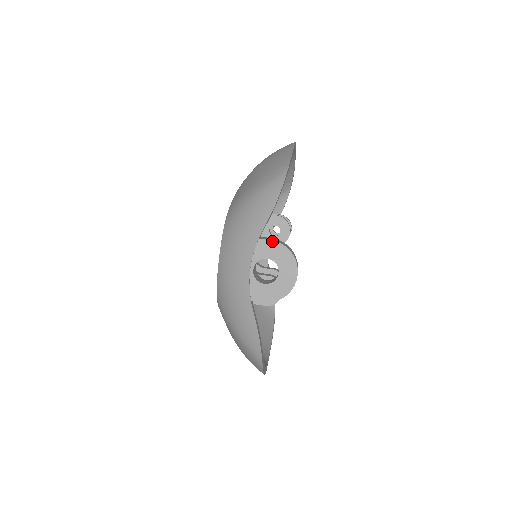
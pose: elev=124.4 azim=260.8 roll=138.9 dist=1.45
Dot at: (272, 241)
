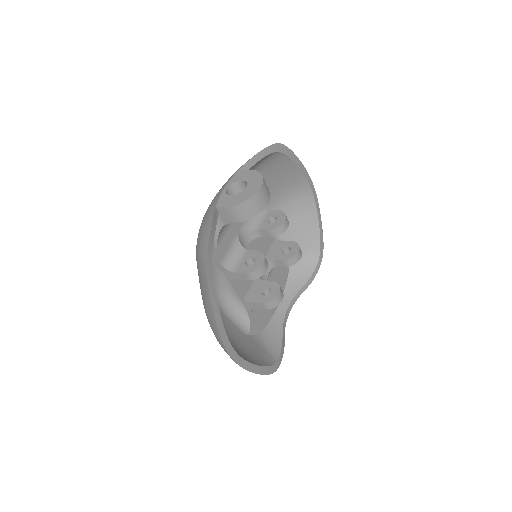
Dot at: (249, 170)
